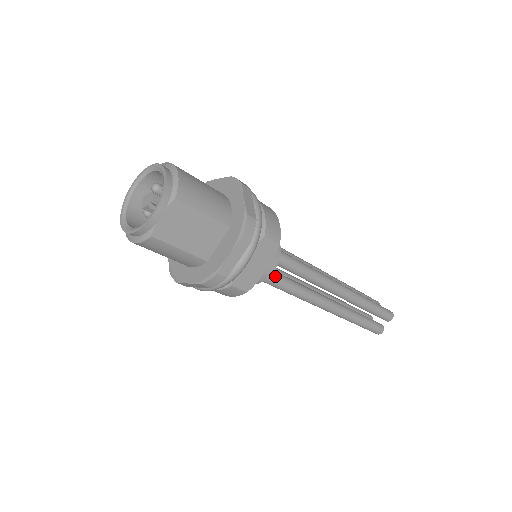
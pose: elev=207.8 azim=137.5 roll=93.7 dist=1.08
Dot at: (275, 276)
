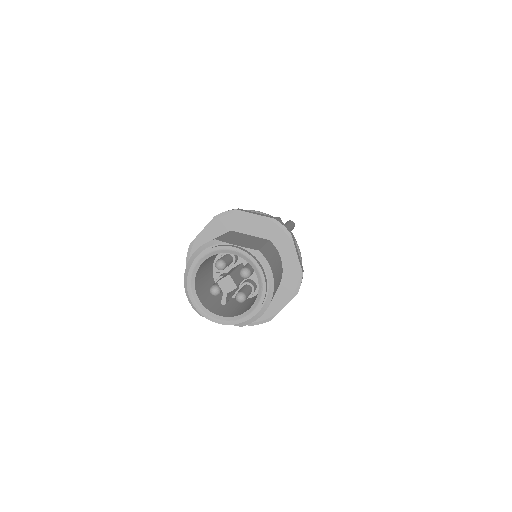
Dot at: occluded
